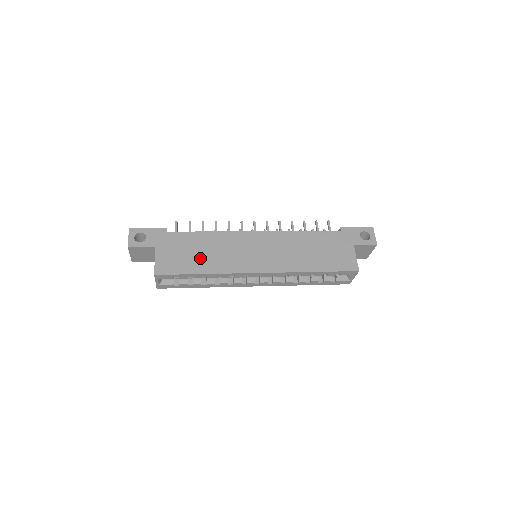
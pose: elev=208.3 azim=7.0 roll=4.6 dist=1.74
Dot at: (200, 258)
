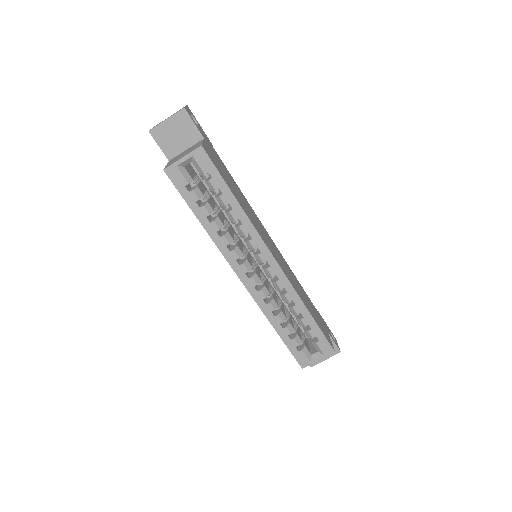
Dot at: (235, 191)
